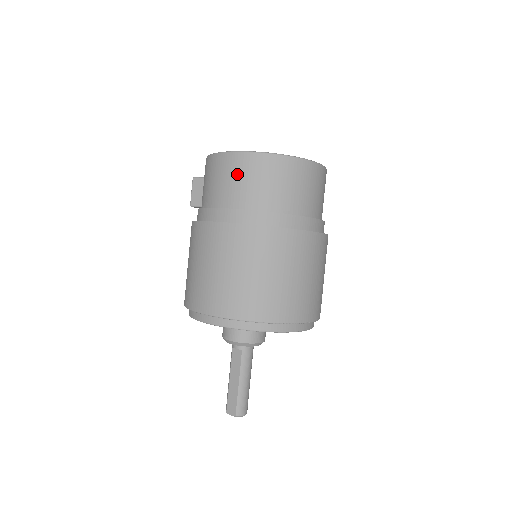
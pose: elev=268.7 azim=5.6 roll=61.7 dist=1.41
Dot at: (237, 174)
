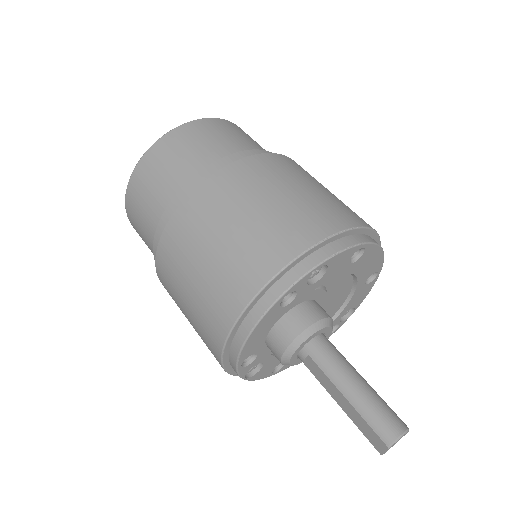
Dot at: (137, 211)
